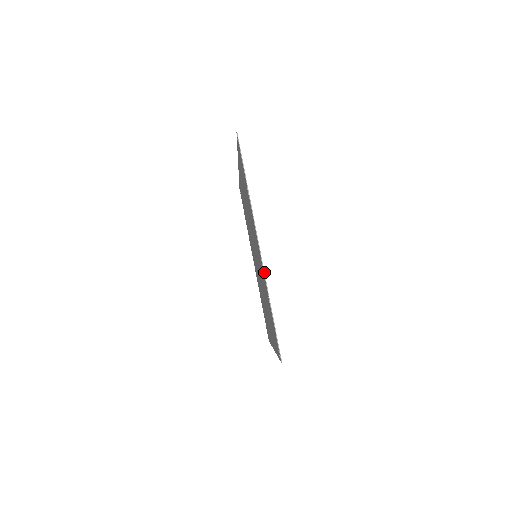
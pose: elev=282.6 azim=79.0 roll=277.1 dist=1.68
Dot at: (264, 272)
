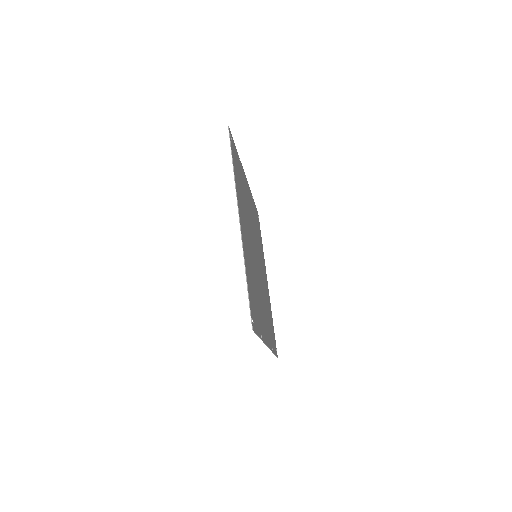
Dot at: occluded
